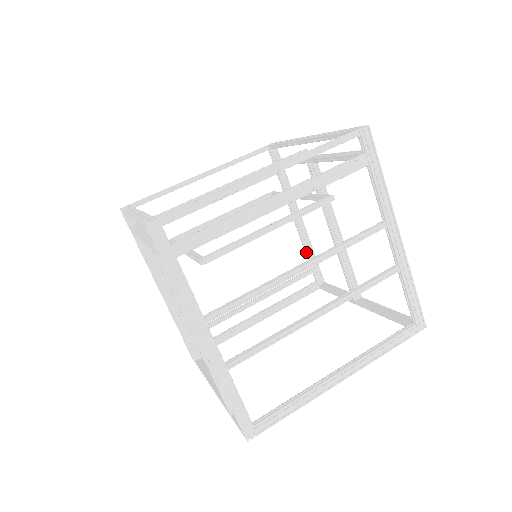
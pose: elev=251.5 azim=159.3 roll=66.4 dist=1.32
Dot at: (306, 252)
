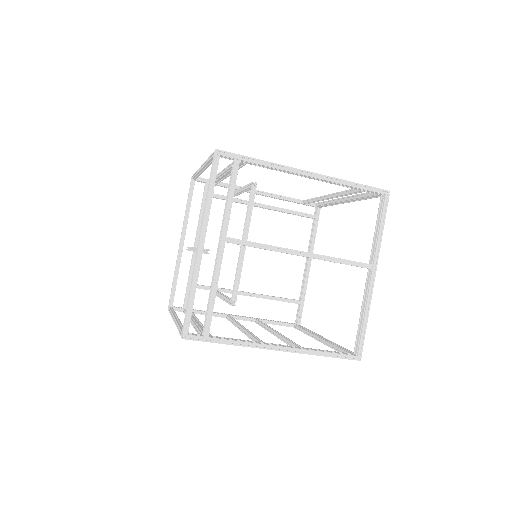
Dot at: (341, 185)
